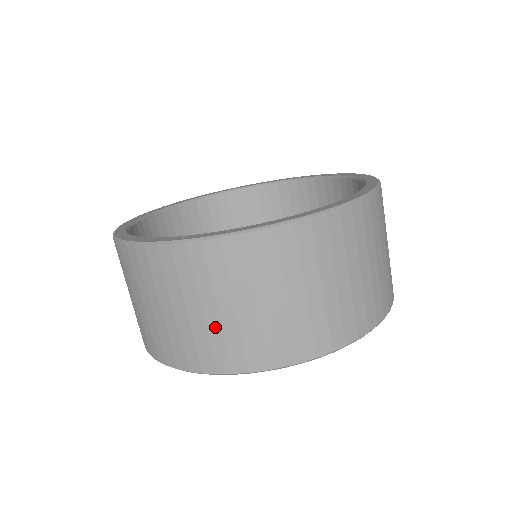
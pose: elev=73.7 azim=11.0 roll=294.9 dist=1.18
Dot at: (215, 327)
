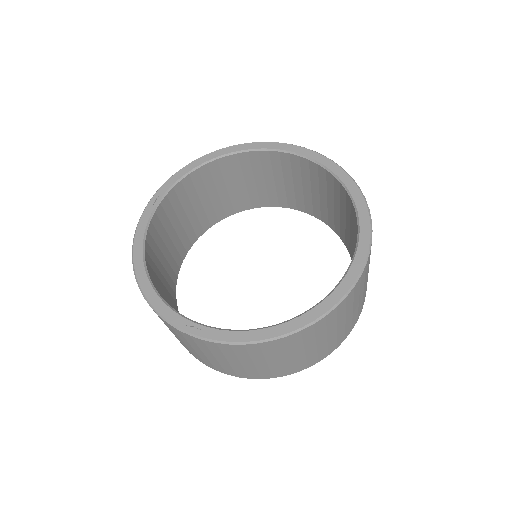
Dot at: (226, 365)
